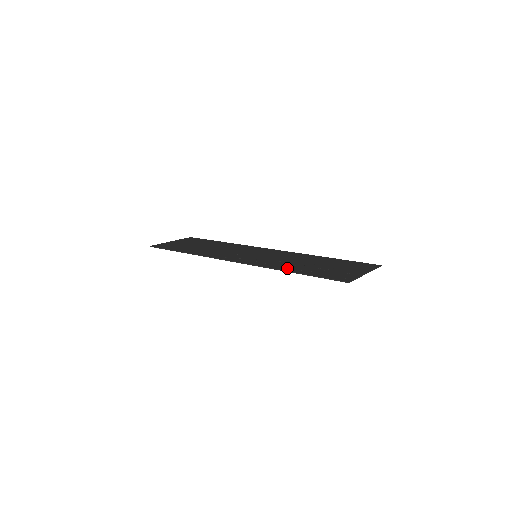
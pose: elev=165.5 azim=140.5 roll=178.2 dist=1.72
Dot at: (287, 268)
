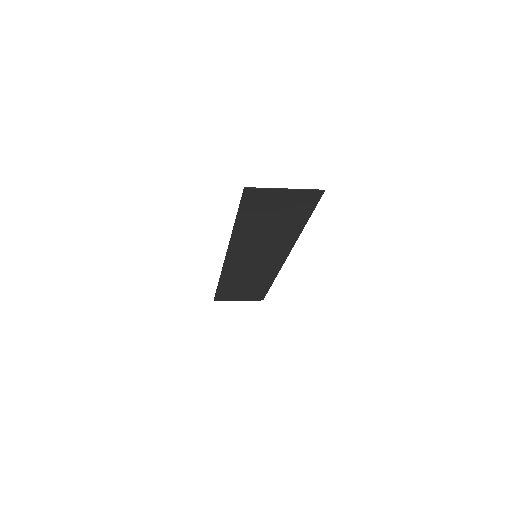
Dot at: (241, 229)
